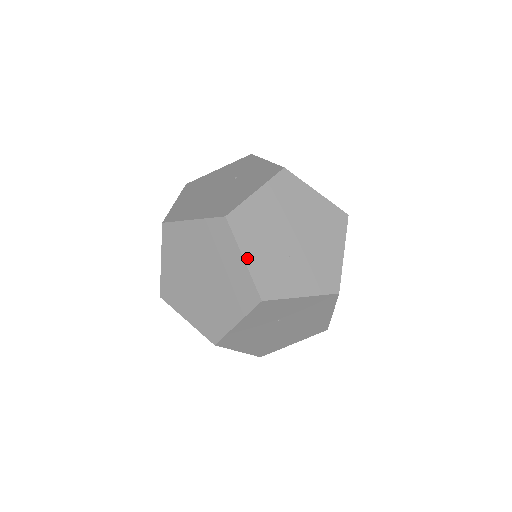
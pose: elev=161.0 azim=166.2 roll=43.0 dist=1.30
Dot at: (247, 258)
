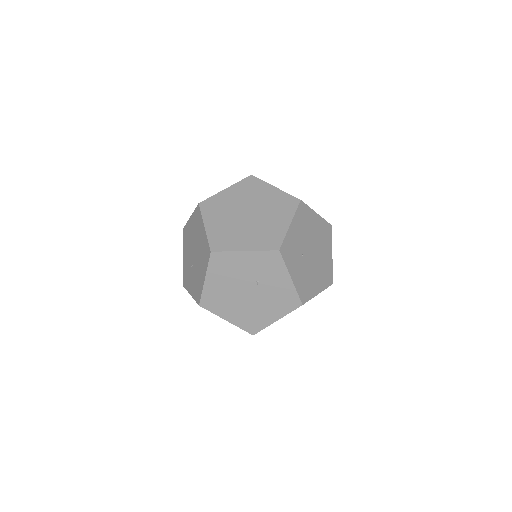
Dot at: (292, 226)
